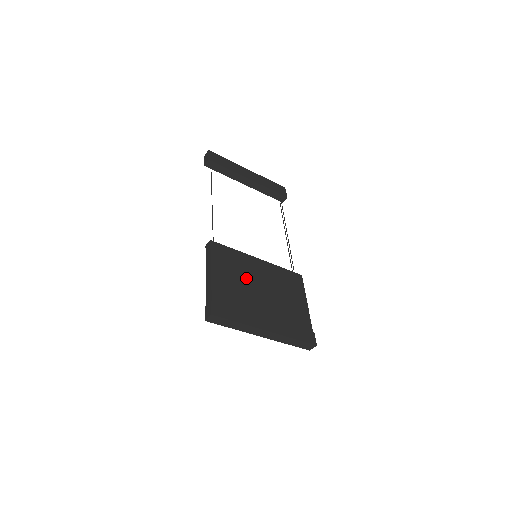
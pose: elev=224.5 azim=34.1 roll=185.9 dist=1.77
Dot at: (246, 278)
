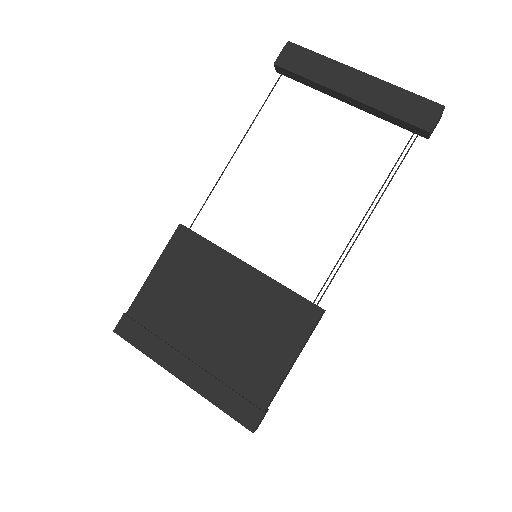
Dot at: (200, 293)
